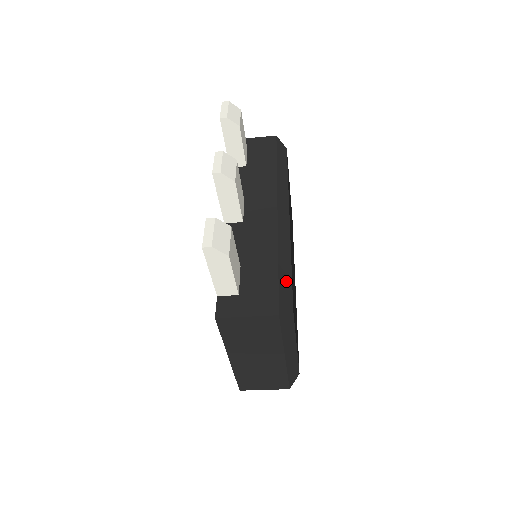
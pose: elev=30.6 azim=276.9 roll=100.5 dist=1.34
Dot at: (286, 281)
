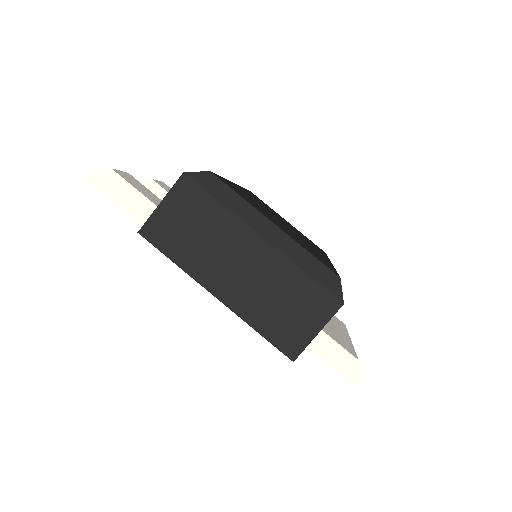
Dot at: occluded
